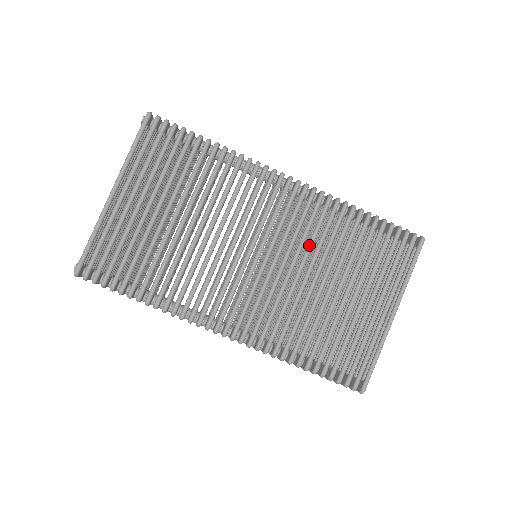
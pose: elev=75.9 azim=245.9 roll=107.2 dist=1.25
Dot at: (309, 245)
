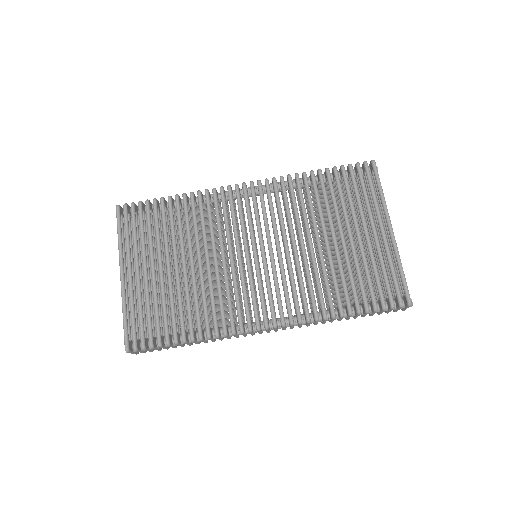
Dot at: (288, 220)
